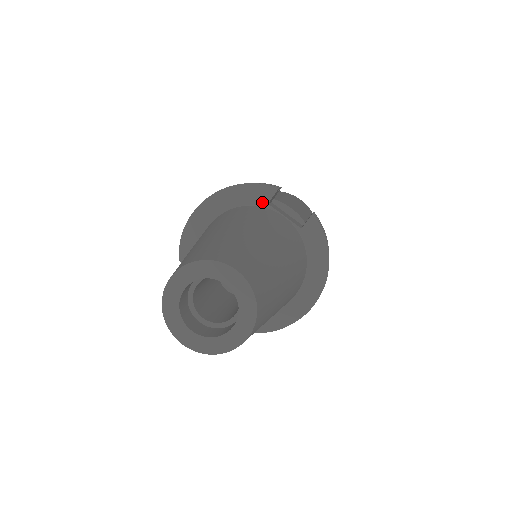
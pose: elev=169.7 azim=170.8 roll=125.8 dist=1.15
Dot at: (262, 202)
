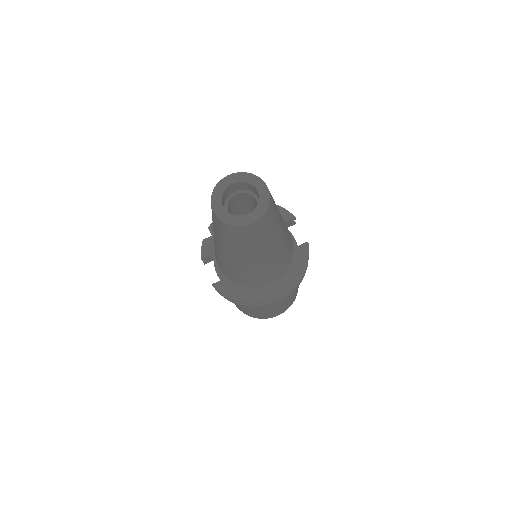
Dot at: occluded
